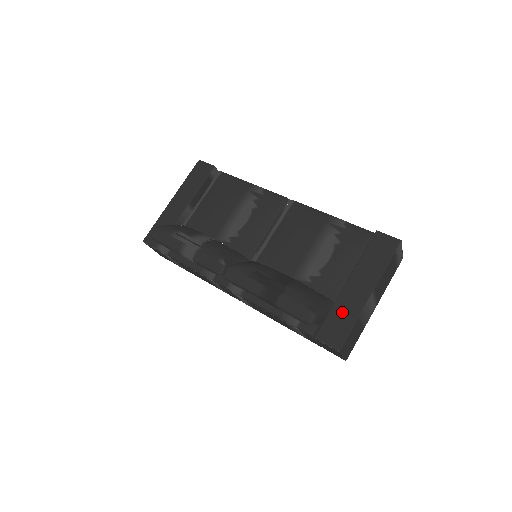
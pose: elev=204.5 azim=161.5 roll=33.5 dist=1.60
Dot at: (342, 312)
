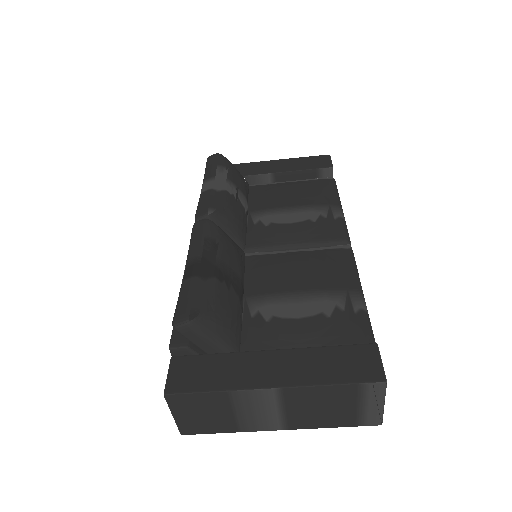
Dot at: (225, 367)
